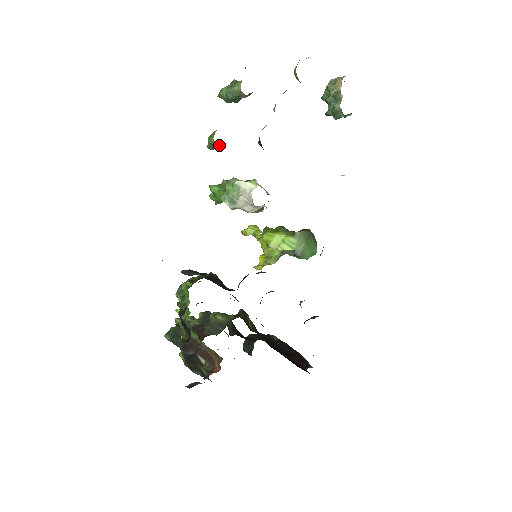
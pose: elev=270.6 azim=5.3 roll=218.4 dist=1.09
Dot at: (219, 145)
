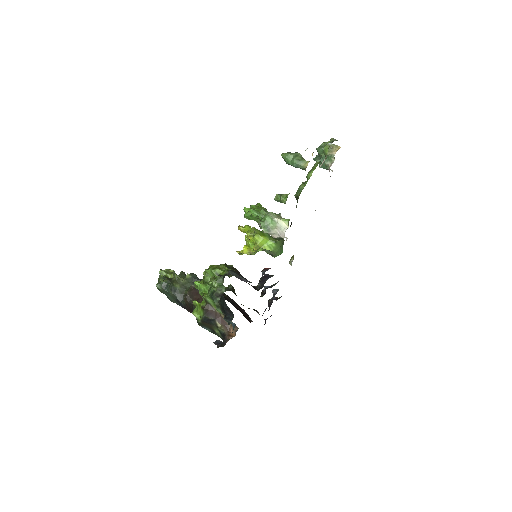
Dot at: (285, 203)
